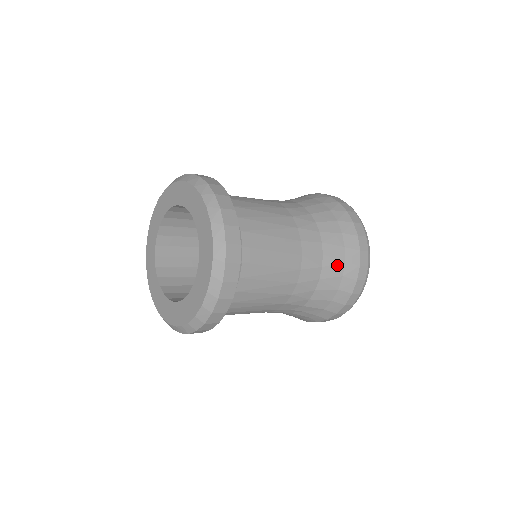
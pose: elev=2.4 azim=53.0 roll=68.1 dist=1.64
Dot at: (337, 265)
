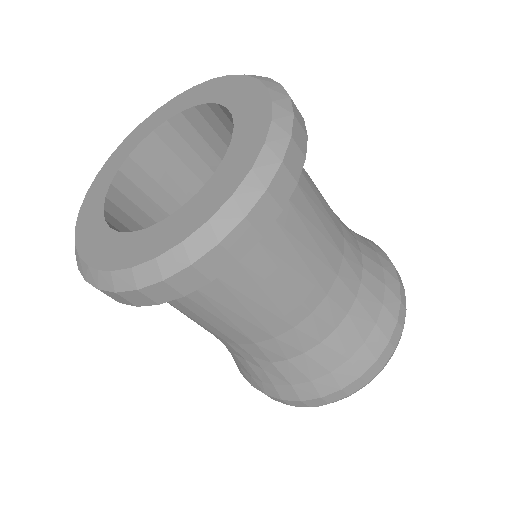
Dot at: (353, 340)
